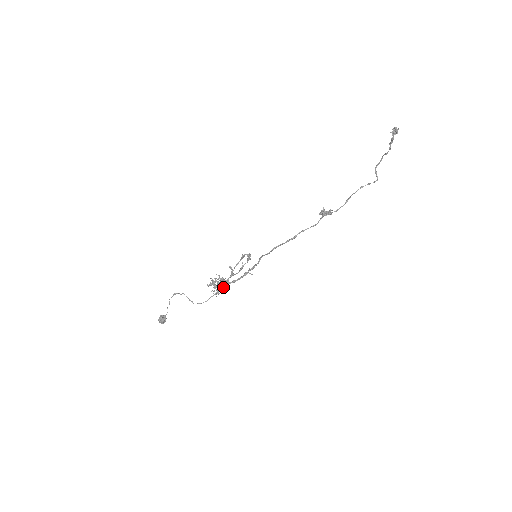
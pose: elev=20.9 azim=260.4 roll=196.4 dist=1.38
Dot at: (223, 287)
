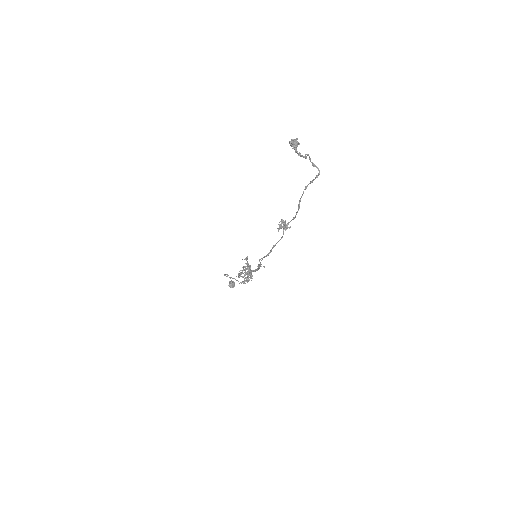
Dot at: (249, 280)
